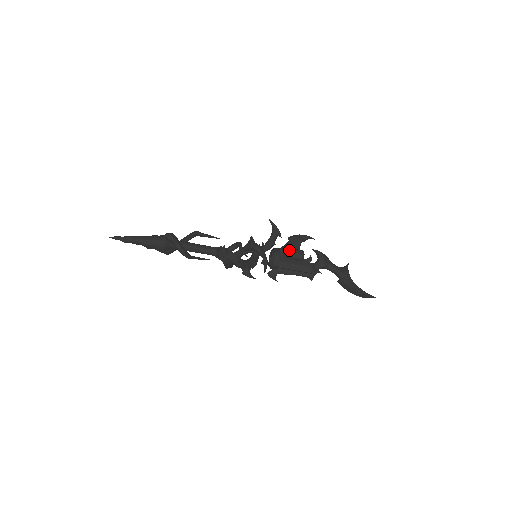
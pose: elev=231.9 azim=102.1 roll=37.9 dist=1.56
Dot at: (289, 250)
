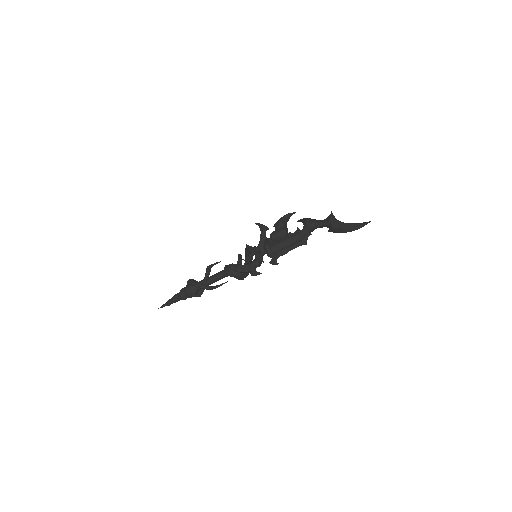
Dot at: (271, 234)
